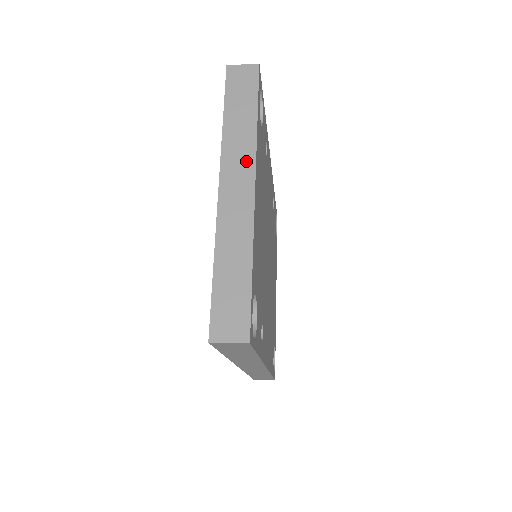
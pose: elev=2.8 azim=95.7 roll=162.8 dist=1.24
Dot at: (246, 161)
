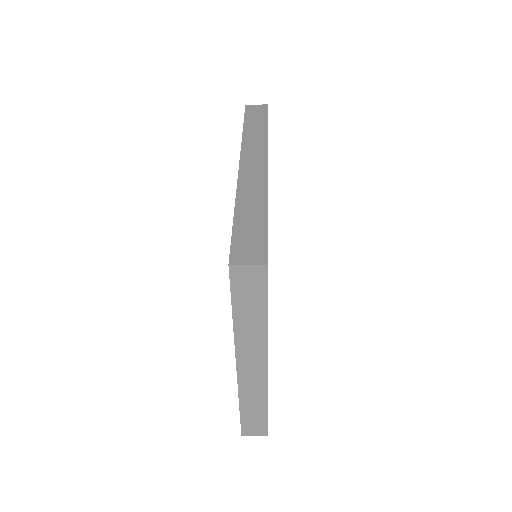
Dot at: (259, 350)
